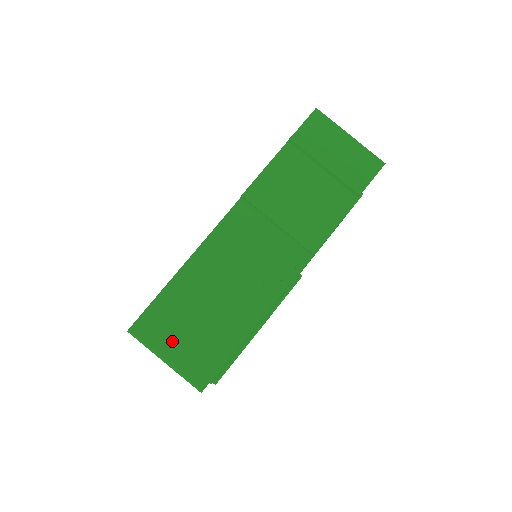
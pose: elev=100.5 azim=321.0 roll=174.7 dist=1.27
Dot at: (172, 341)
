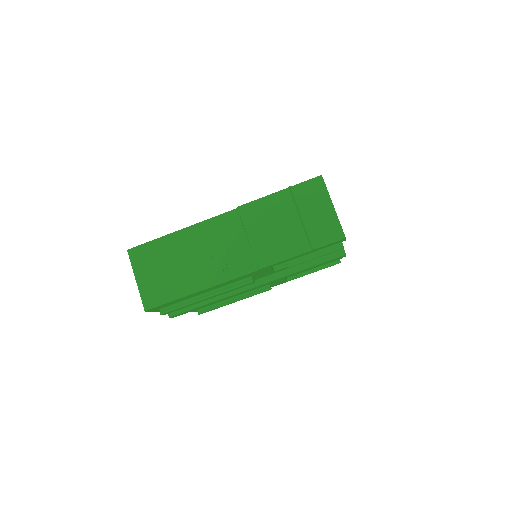
Dot at: (147, 271)
